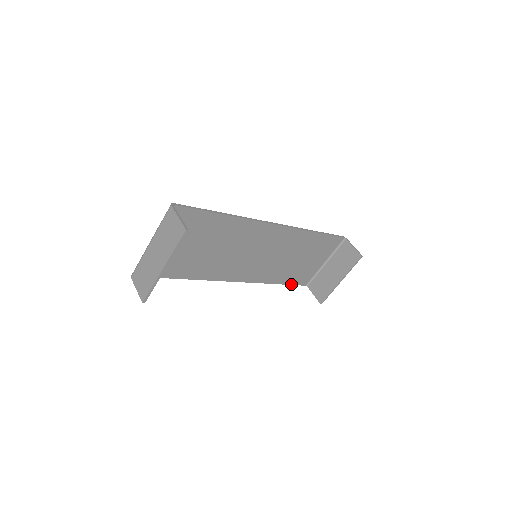
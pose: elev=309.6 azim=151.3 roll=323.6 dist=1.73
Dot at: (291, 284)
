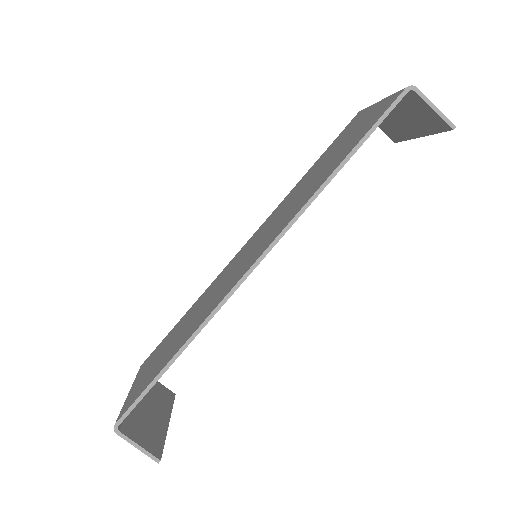
Dot at: occluded
